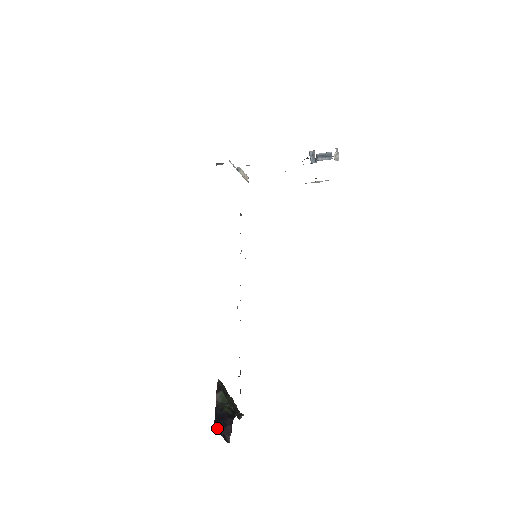
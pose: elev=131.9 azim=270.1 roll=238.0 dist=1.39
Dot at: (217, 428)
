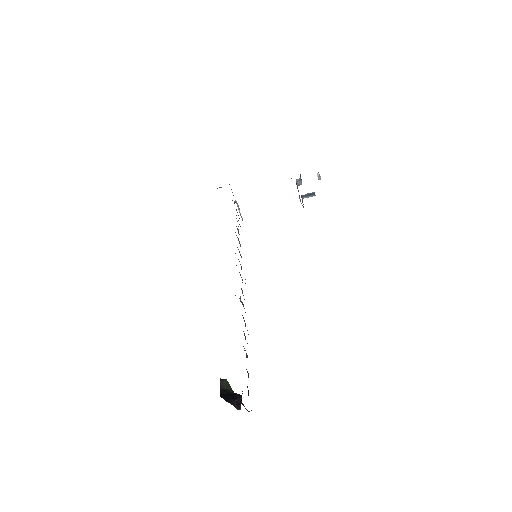
Dot at: (224, 399)
